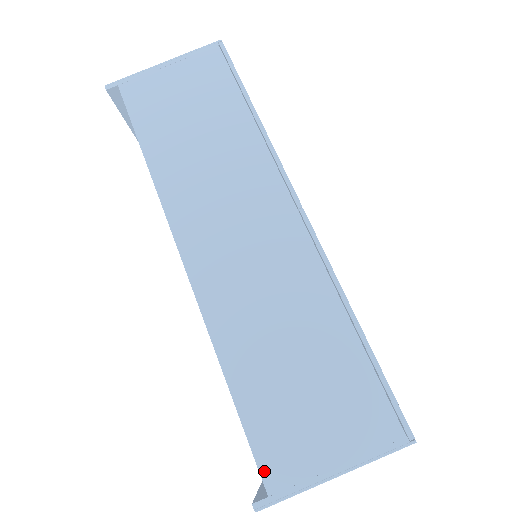
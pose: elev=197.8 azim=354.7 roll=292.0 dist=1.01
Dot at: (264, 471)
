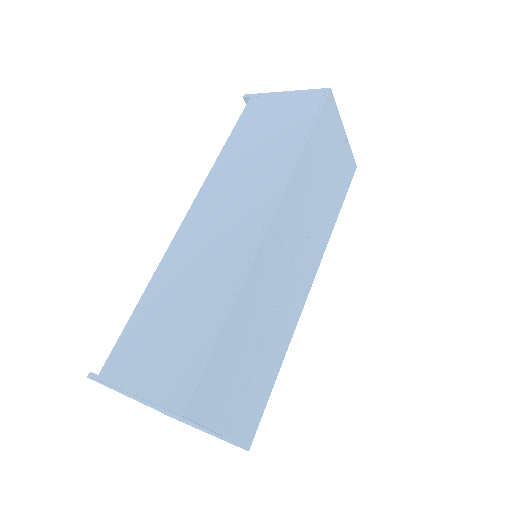
Dot at: (109, 360)
